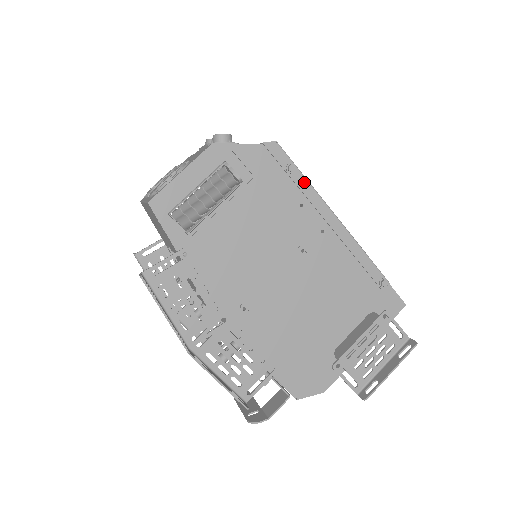
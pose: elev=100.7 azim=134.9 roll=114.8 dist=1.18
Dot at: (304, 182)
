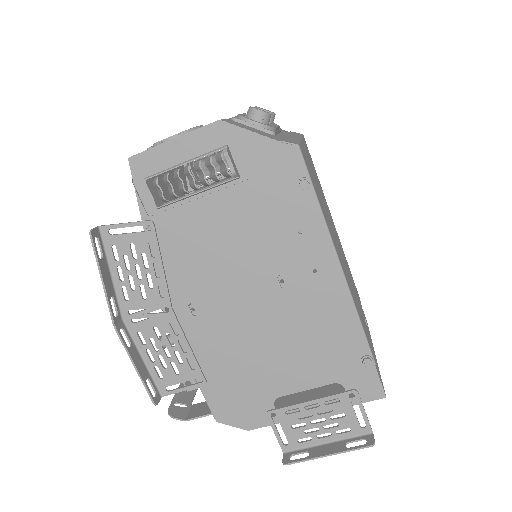
Dot at: (314, 206)
